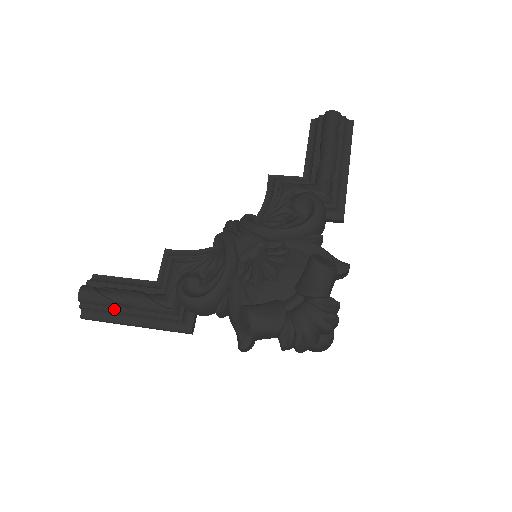
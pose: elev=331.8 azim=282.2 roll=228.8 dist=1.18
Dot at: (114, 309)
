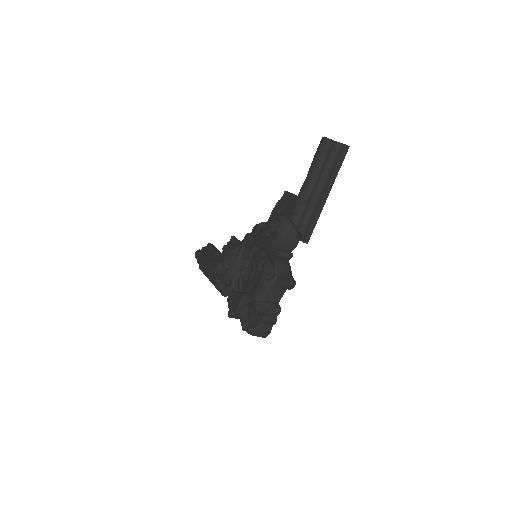
Dot at: (204, 268)
